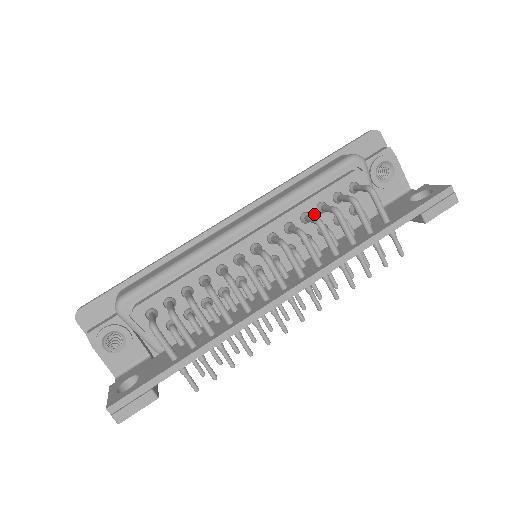
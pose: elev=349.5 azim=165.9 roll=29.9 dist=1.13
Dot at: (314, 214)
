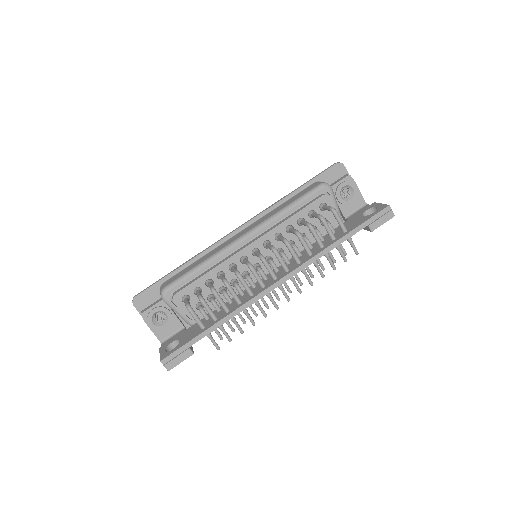
Dot at: (295, 226)
